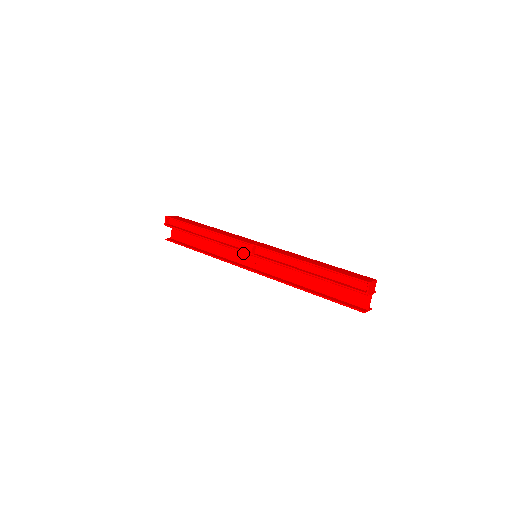
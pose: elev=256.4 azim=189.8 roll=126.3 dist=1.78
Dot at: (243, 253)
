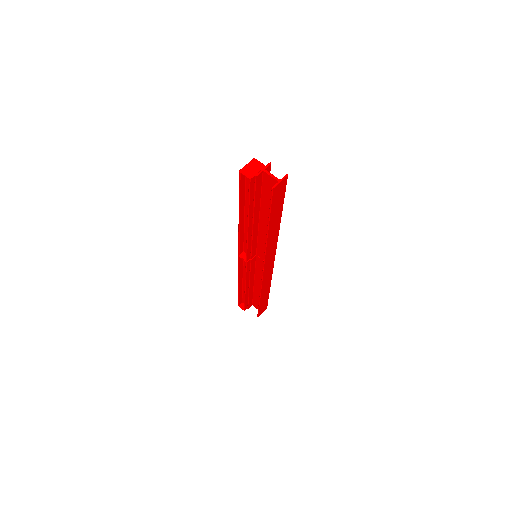
Dot at: (257, 265)
